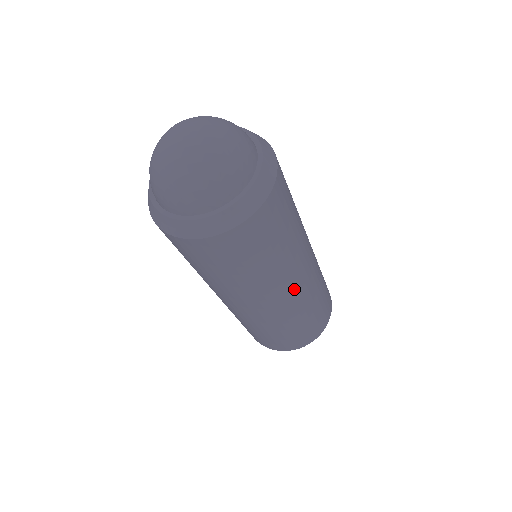
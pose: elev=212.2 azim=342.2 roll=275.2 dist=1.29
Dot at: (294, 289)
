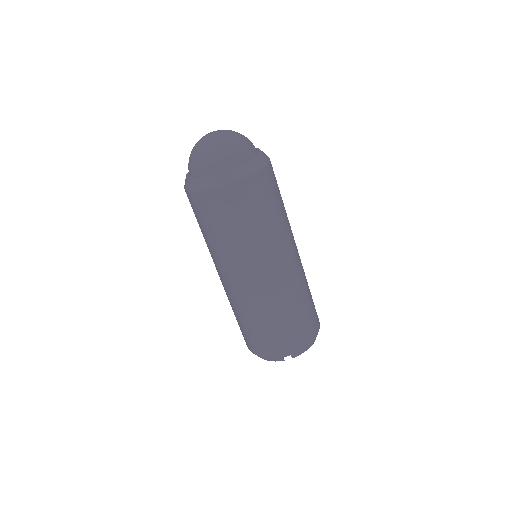
Dot at: (283, 267)
